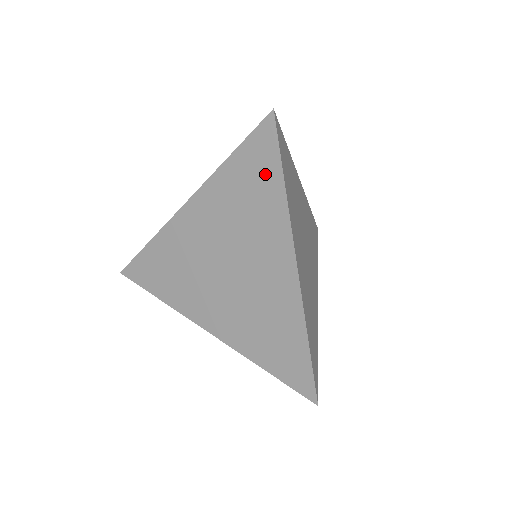
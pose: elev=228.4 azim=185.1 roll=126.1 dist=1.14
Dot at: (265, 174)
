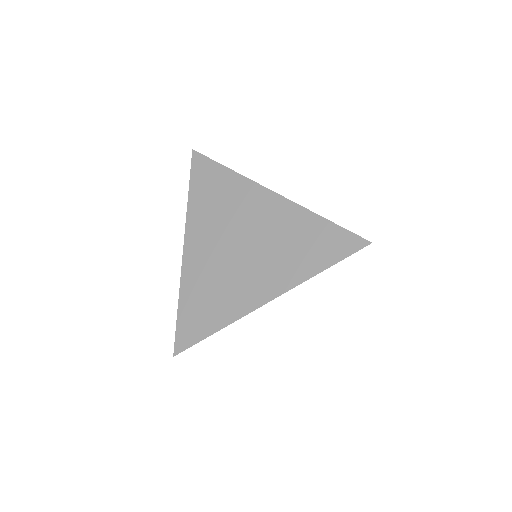
Dot at: (323, 253)
